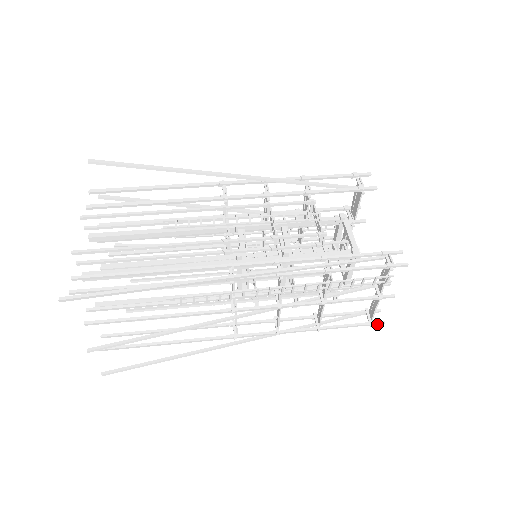
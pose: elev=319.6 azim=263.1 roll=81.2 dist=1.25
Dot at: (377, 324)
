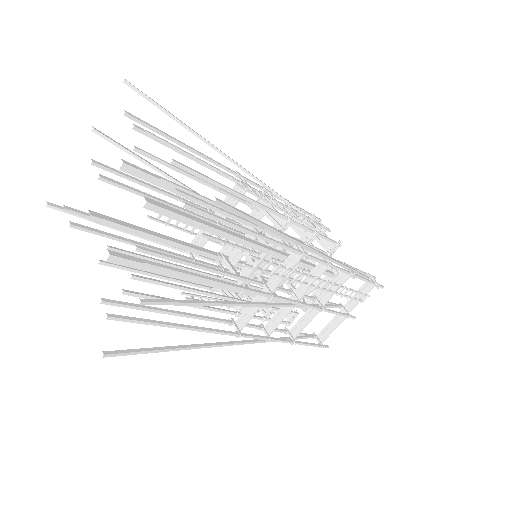
Dot at: (324, 347)
